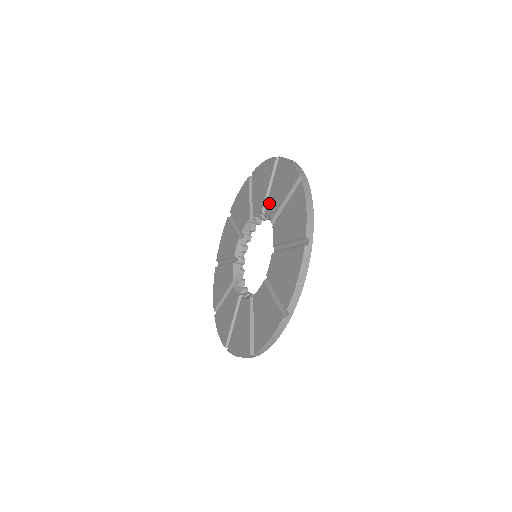
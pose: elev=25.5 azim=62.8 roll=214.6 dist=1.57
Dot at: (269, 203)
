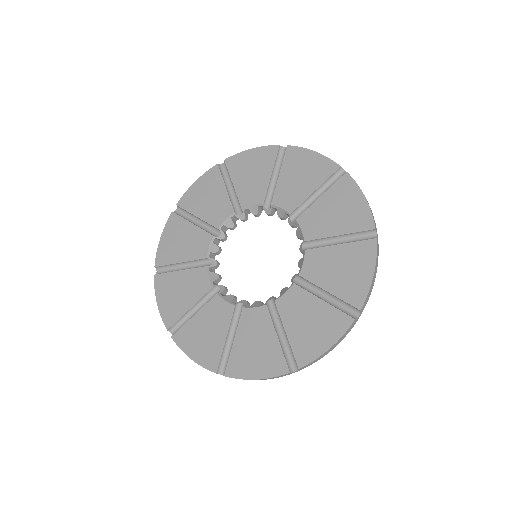
Dot at: (317, 255)
